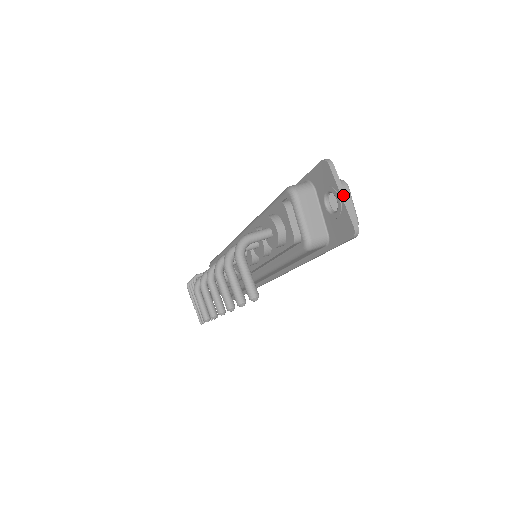
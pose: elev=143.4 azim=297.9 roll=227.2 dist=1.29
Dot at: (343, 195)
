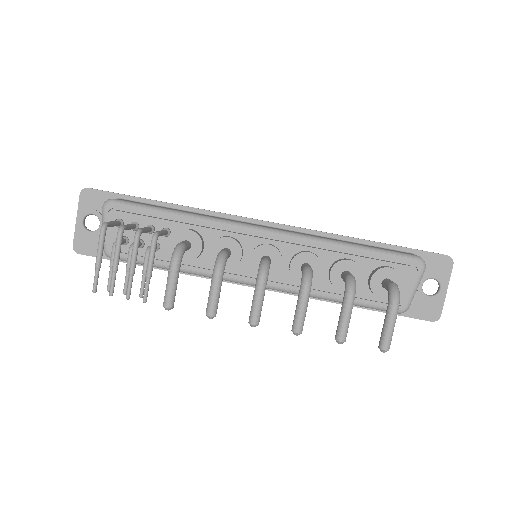
Dot at: occluded
